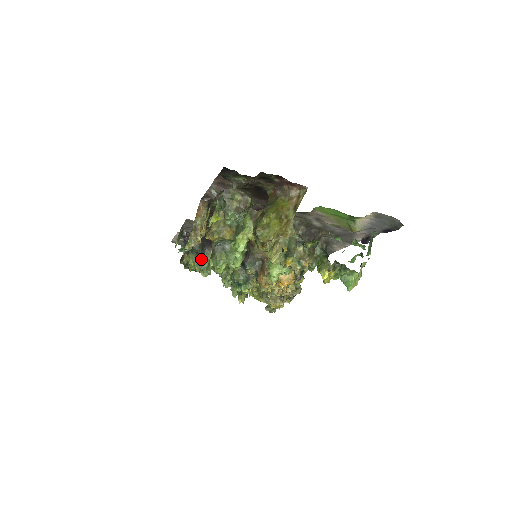
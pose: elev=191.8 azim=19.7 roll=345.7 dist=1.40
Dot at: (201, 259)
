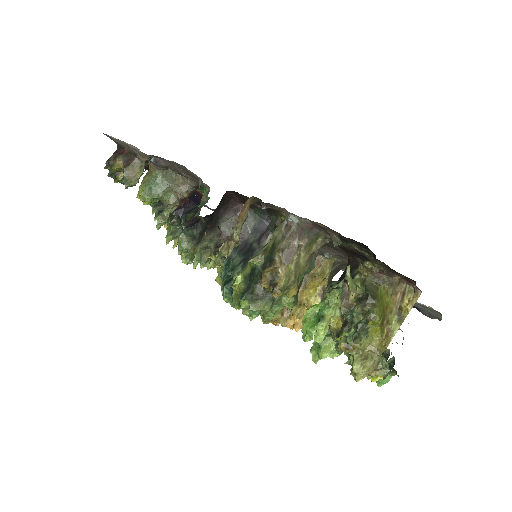
Dot at: (194, 246)
